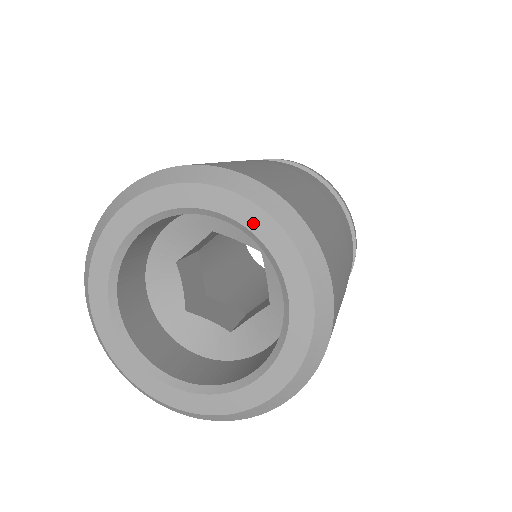
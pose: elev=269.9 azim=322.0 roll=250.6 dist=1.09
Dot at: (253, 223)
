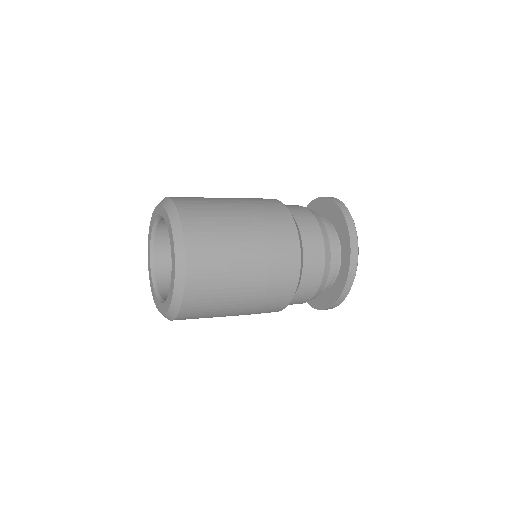
Dot at: (173, 262)
